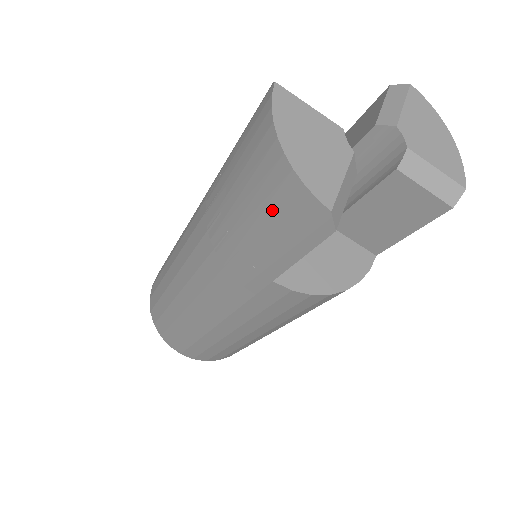
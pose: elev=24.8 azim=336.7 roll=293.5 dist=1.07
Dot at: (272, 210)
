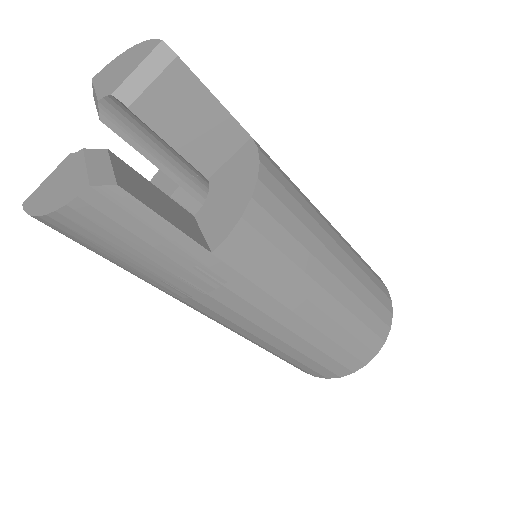
Dot at: (111, 237)
